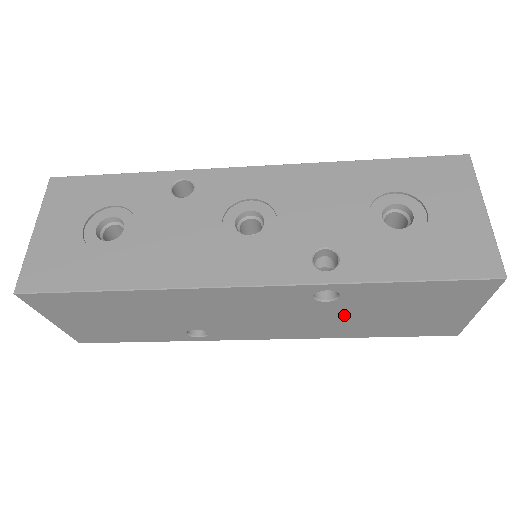
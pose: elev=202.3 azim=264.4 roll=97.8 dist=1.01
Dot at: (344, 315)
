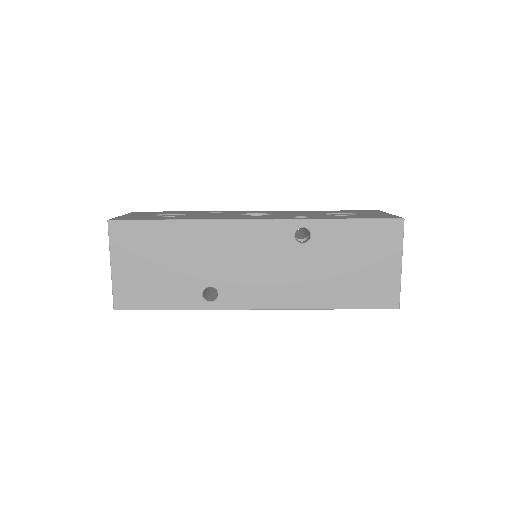
Dot at: (315, 266)
